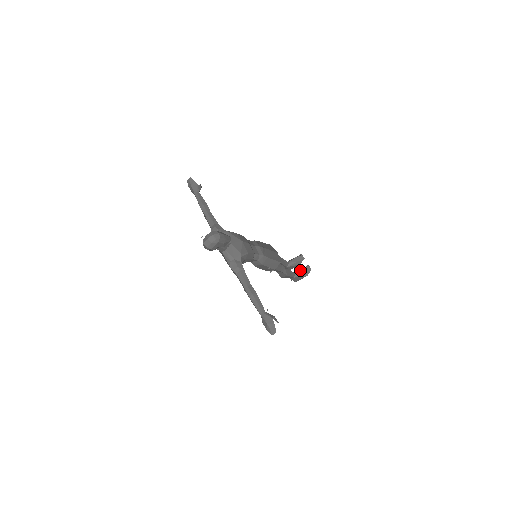
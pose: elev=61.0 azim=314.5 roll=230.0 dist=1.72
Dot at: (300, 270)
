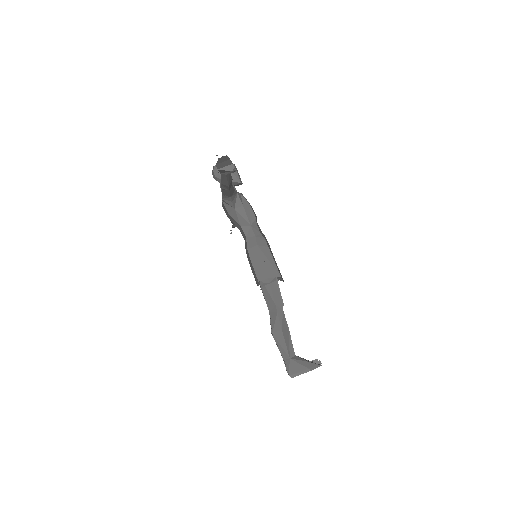
Dot at: occluded
